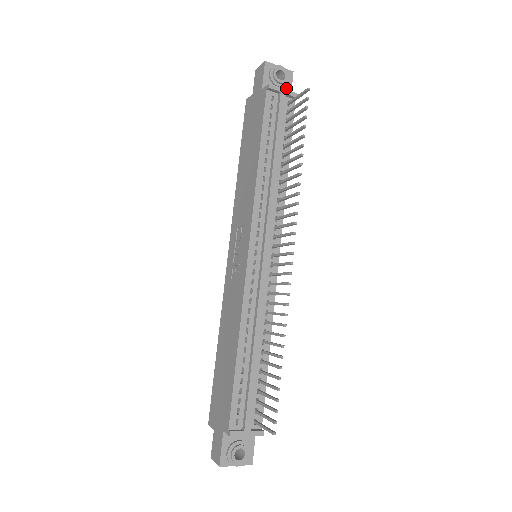
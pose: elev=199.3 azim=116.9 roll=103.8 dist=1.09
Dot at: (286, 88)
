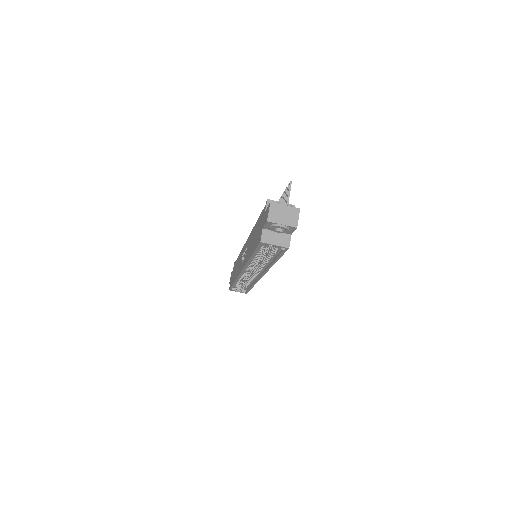
Dot at: occluded
